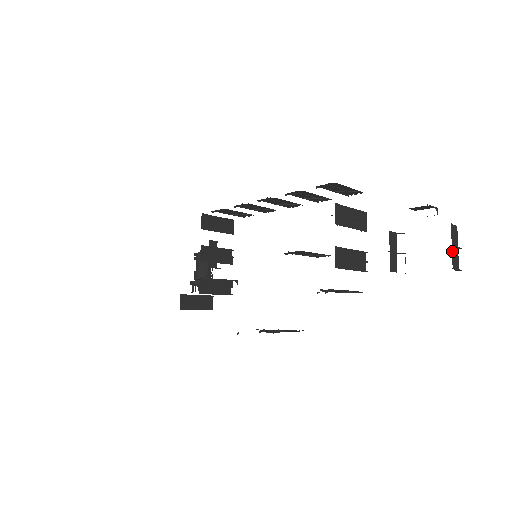
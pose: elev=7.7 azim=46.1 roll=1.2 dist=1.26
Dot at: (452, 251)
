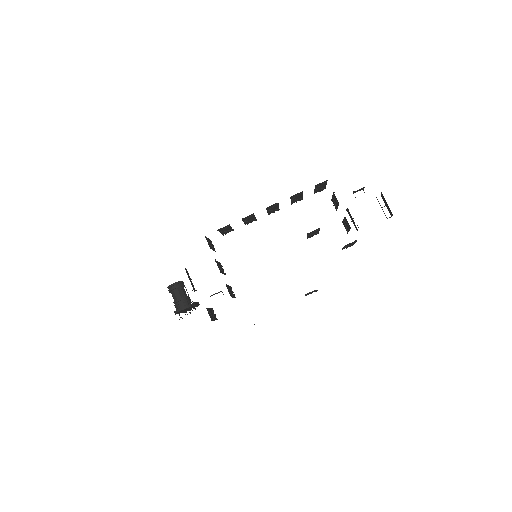
Dot at: occluded
